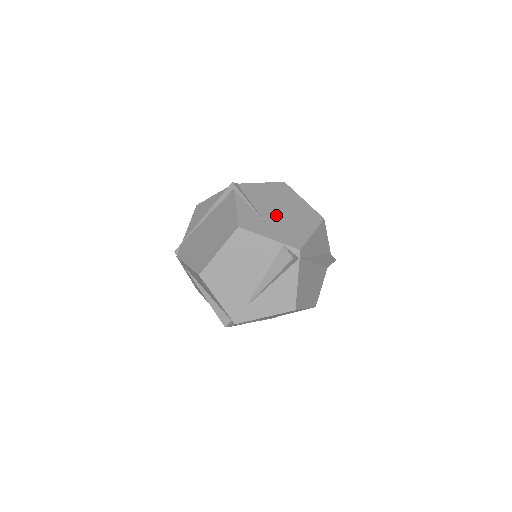
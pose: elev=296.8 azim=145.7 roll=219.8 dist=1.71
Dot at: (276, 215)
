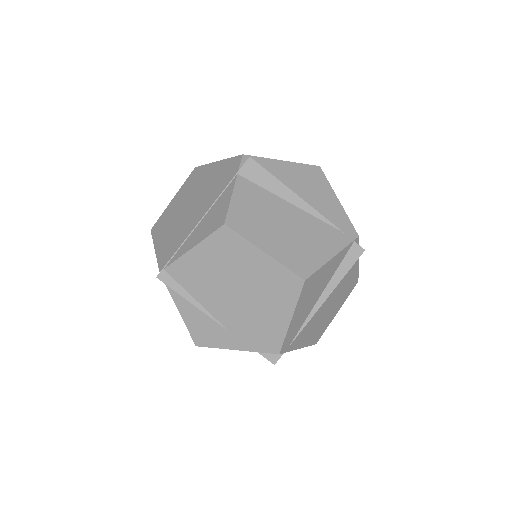
Dot at: (233, 307)
